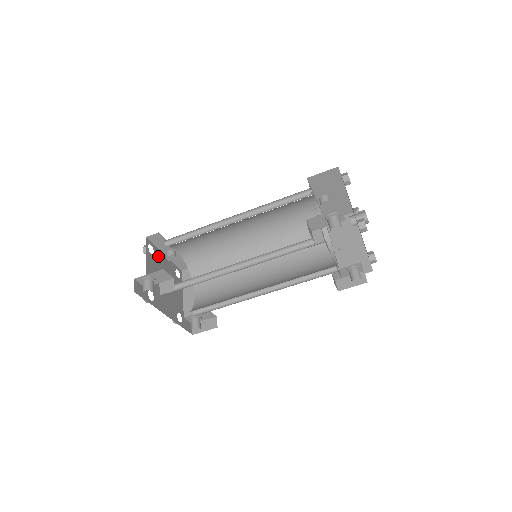
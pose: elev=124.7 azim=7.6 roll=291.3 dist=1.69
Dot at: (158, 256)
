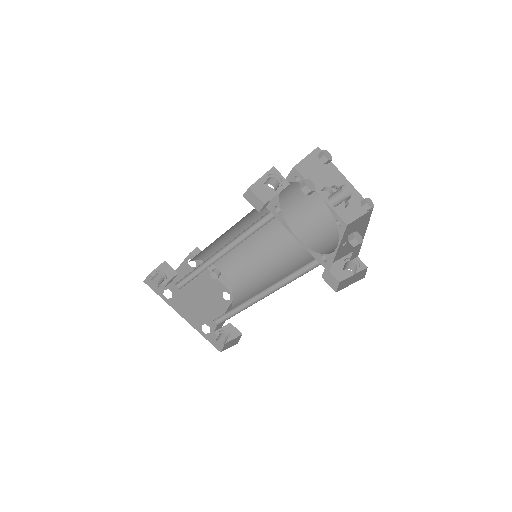
Dot at: occluded
